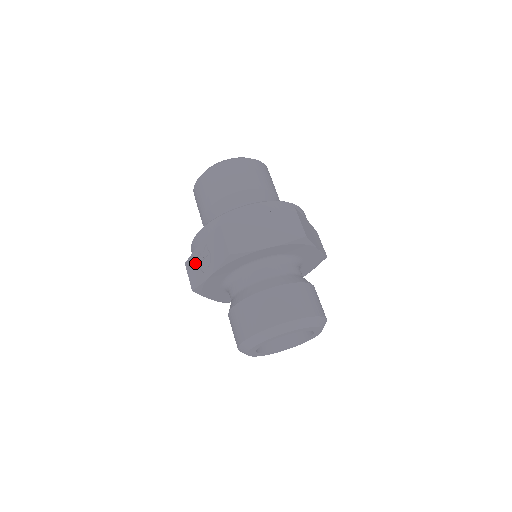
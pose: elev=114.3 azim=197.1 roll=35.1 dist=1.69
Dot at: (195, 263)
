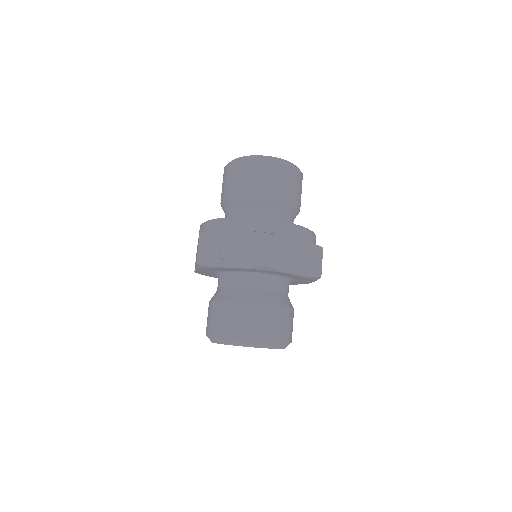
Dot at: (215, 243)
